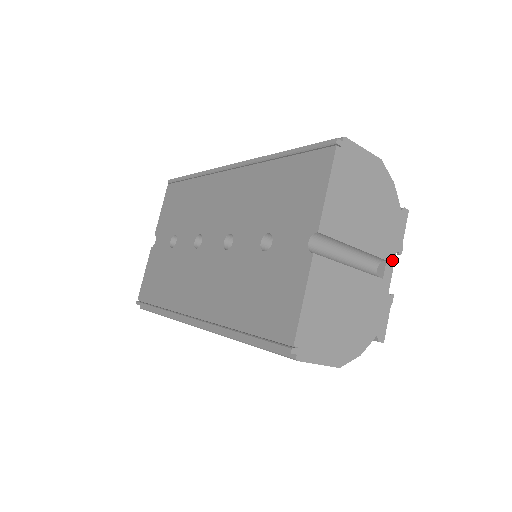
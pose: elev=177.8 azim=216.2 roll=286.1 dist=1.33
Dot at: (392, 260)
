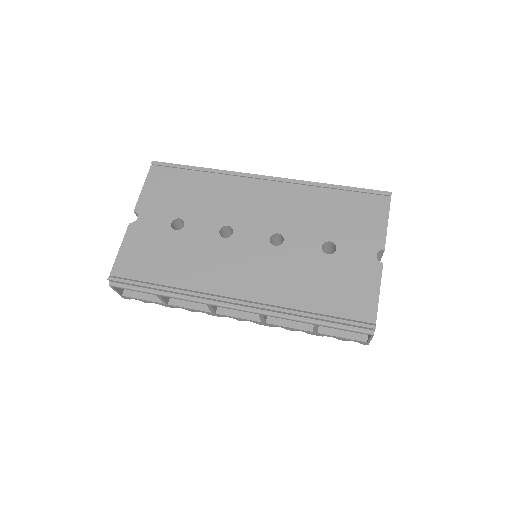
Dot at: occluded
